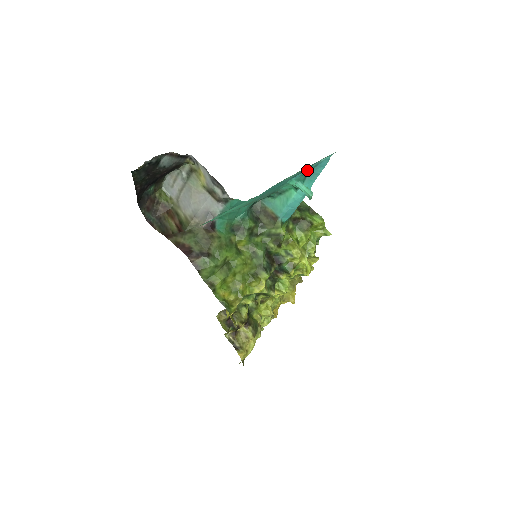
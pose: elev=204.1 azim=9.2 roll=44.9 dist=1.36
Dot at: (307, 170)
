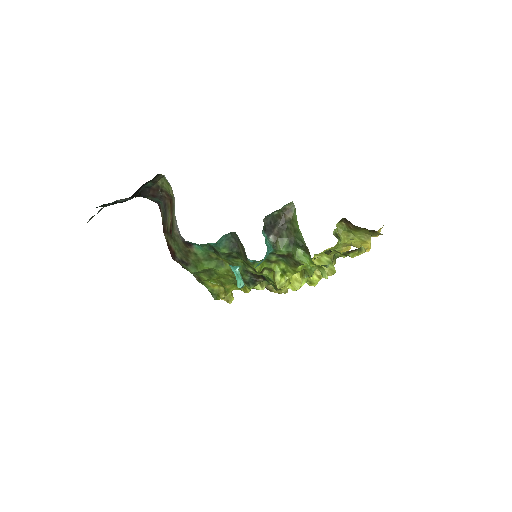
Dot at: occluded
